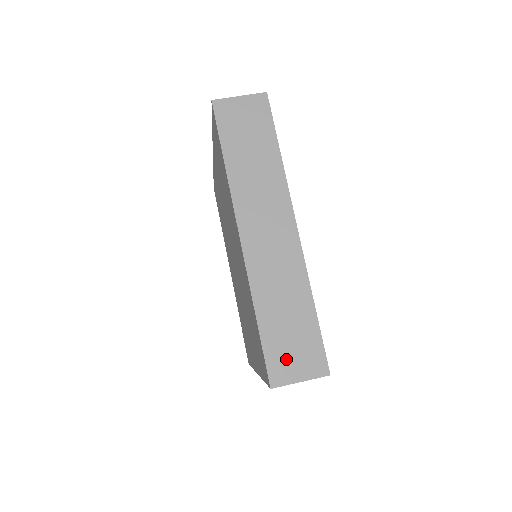
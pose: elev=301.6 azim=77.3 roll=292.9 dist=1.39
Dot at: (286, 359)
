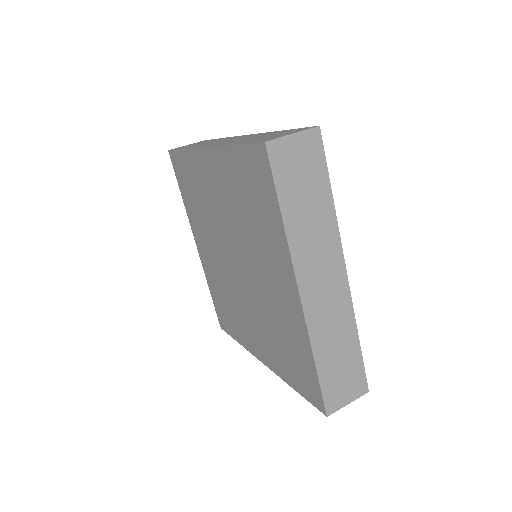
Dot at: (338, 390)
